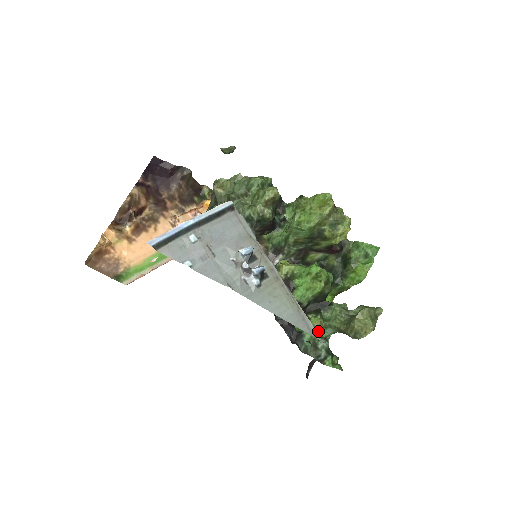
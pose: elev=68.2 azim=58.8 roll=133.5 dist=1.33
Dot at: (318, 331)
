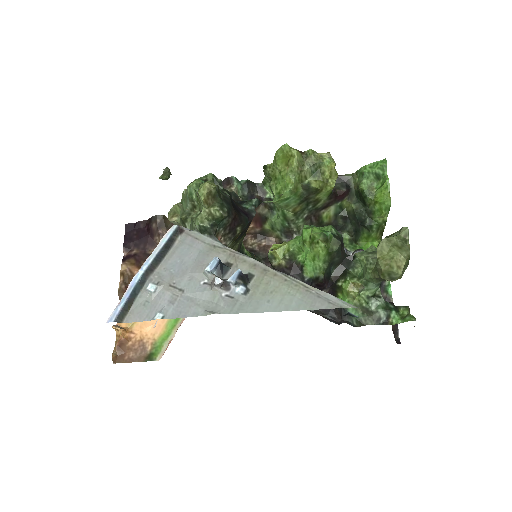
Dot at: (360, 294)
